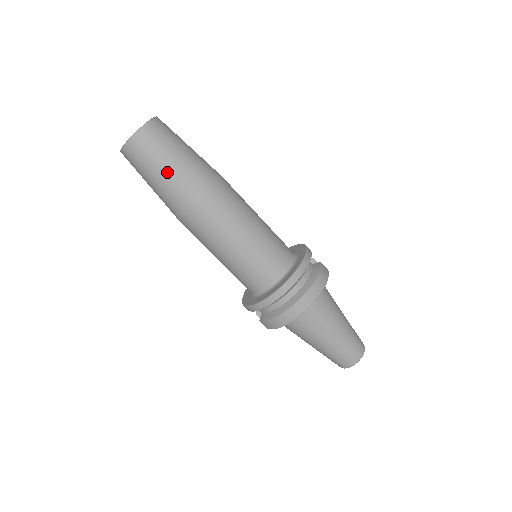
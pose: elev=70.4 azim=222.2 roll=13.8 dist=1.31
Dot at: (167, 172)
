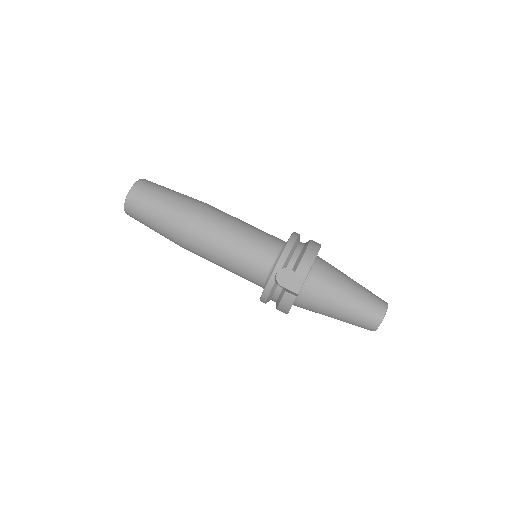
Dot at: (173, 192)
